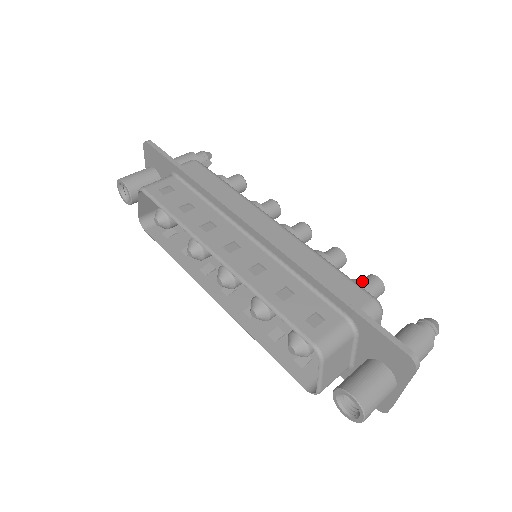
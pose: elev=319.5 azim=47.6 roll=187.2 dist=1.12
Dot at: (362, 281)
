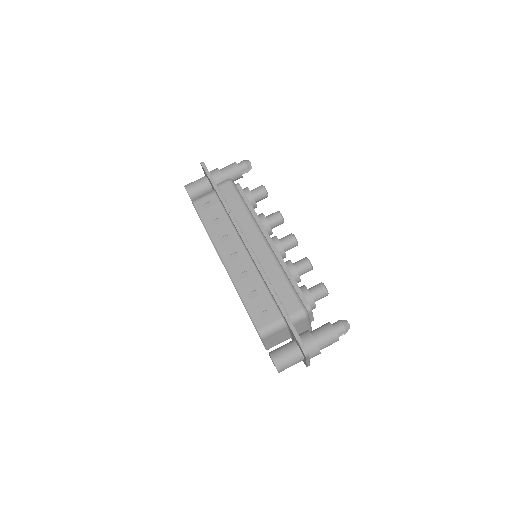
Dot at: (313, 287)
